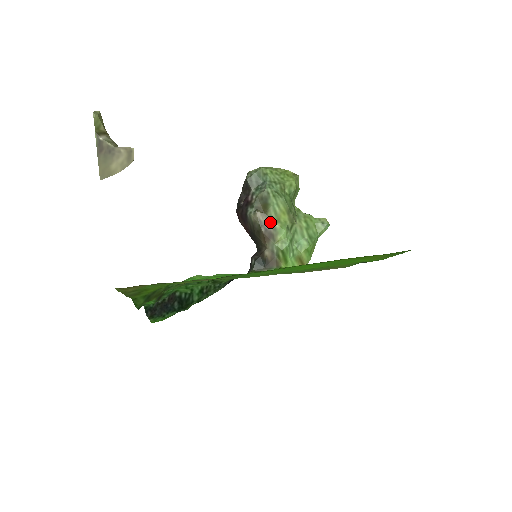
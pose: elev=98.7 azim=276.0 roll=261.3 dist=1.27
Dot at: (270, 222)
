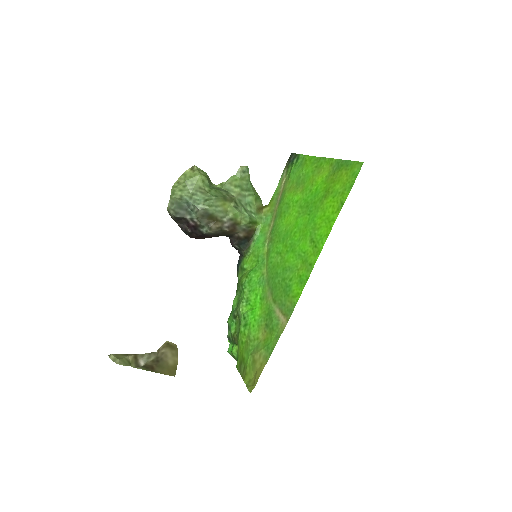
Dot at: (225, 220)
